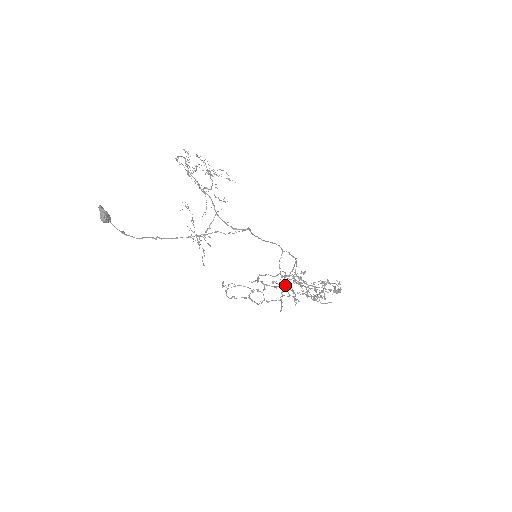
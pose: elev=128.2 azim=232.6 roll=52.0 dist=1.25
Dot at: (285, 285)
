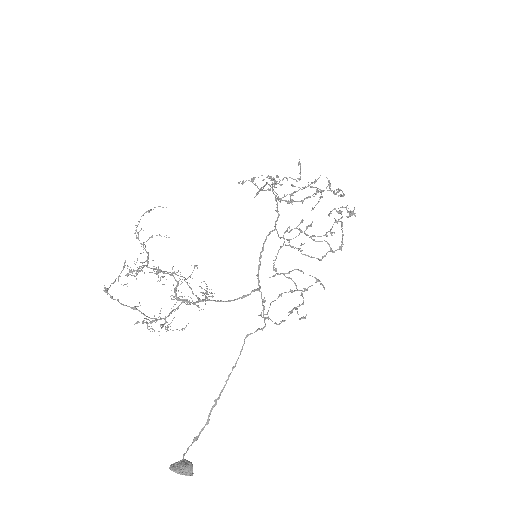
Dot at: (299, 249)
